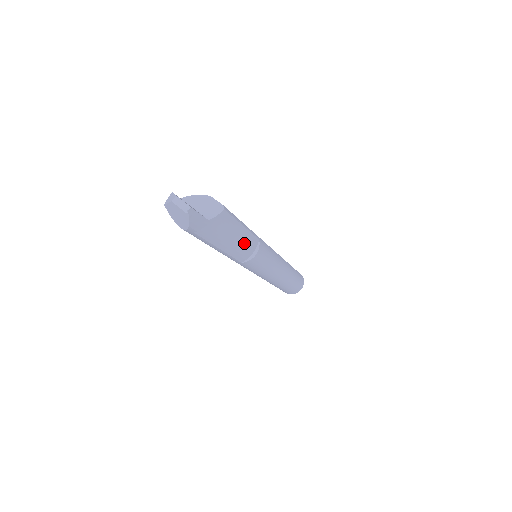
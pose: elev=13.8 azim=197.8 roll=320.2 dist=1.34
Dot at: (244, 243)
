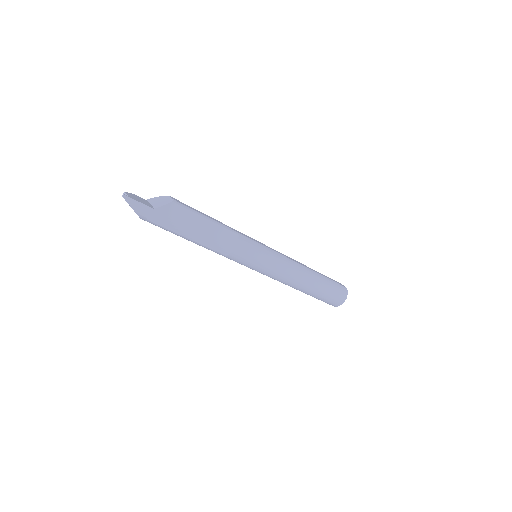
Dot at: (215, 235)
